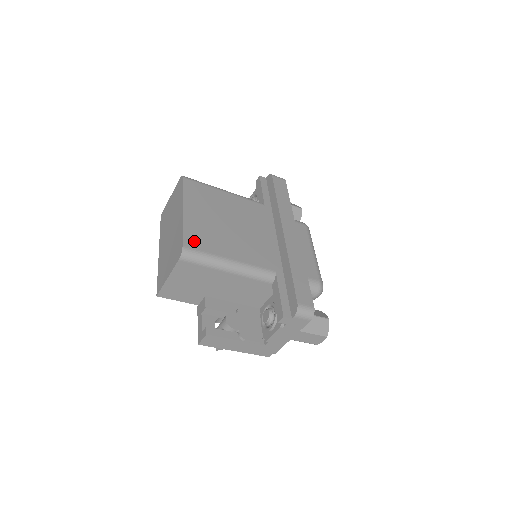
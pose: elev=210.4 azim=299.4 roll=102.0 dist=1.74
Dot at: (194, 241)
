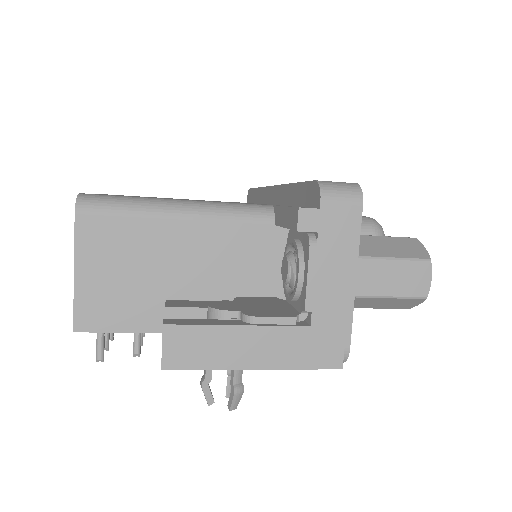
Dot at: occluded
